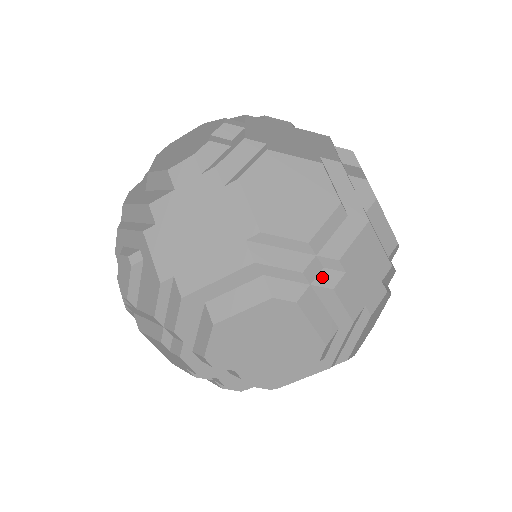
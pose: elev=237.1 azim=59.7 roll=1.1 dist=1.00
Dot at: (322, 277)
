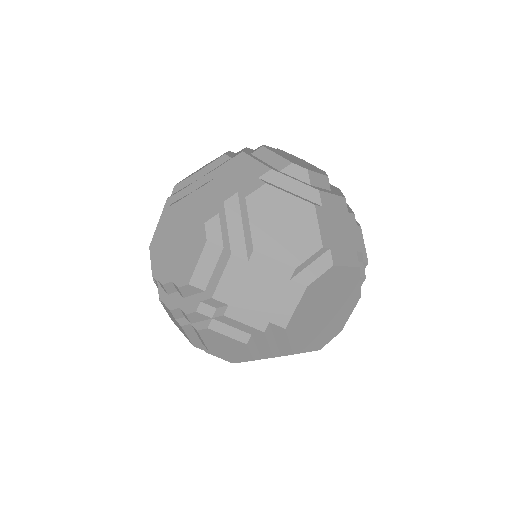
Dot at: (201, 186)
